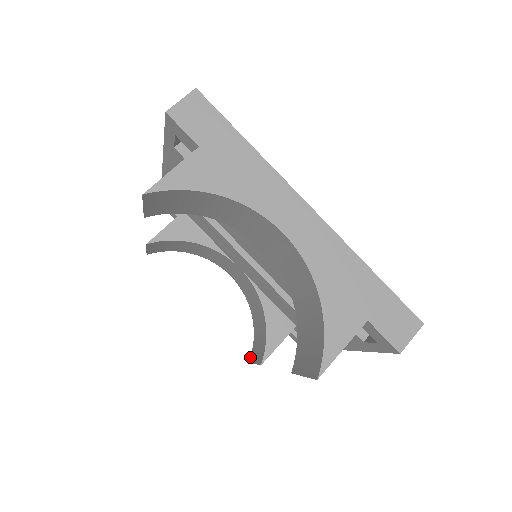
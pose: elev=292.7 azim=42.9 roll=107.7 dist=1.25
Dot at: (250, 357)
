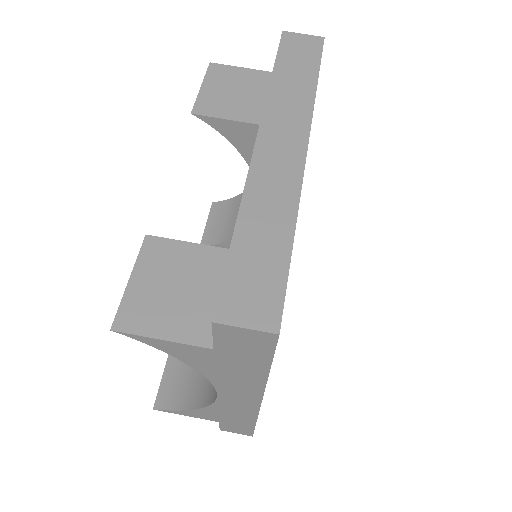
Dot at: (217, 202)
